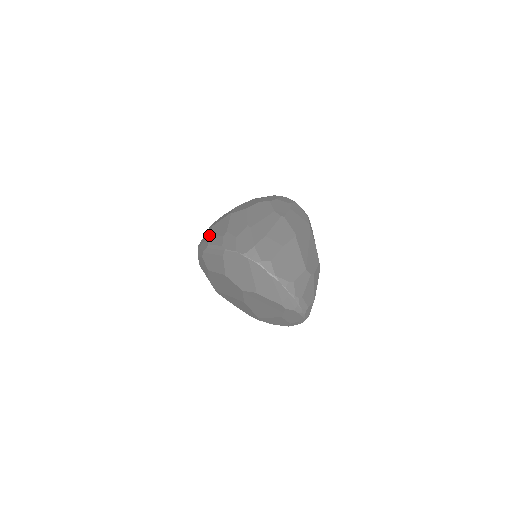
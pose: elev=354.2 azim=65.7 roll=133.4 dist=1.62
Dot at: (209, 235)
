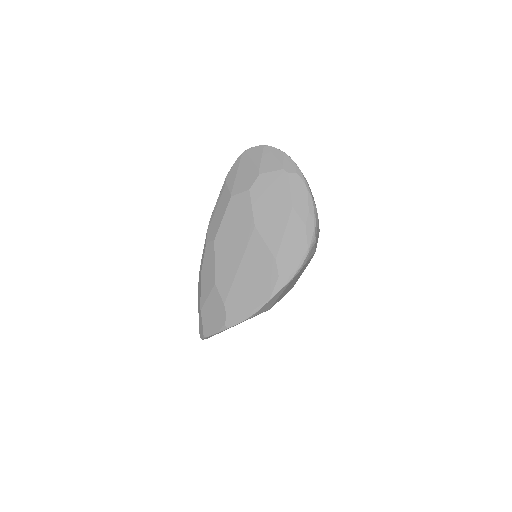
Dot at: occluded
